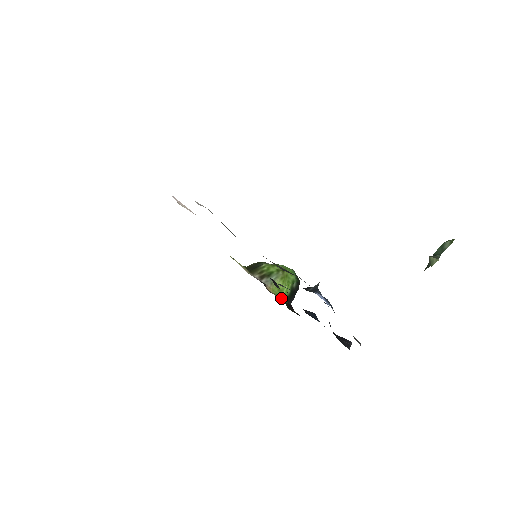
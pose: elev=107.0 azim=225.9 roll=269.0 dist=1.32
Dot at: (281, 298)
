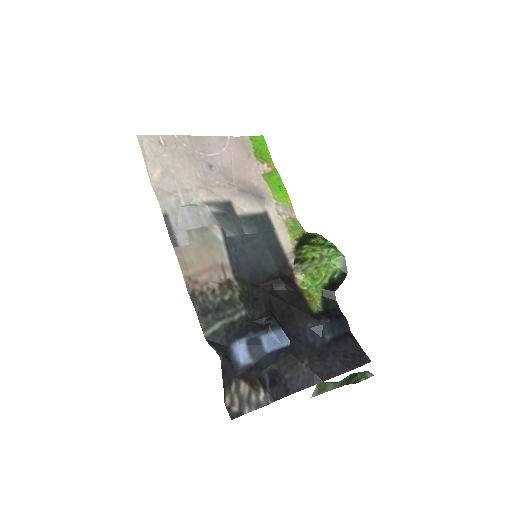
Dot at: (308, 290)
